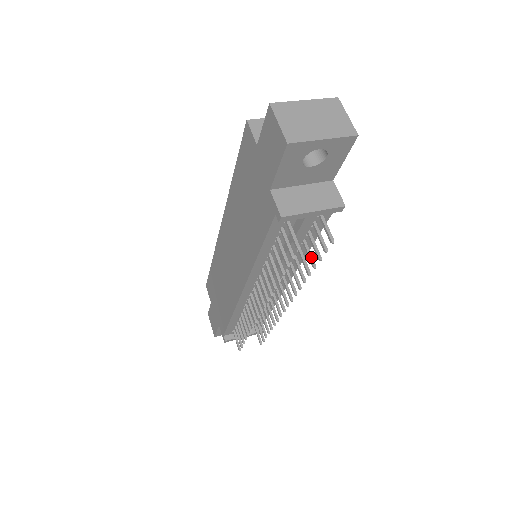
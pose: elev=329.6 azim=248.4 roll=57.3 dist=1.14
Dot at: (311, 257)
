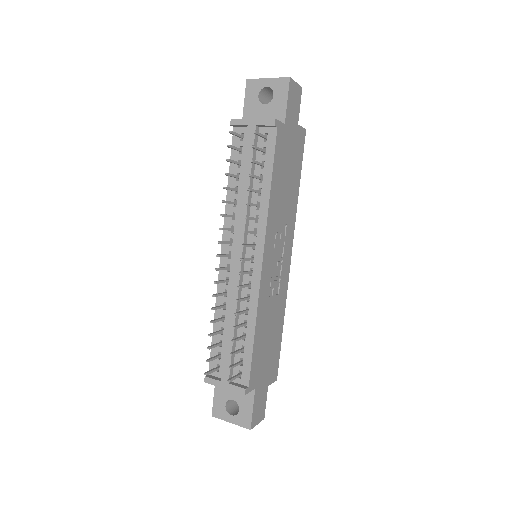
Dot at: (254, 175)
